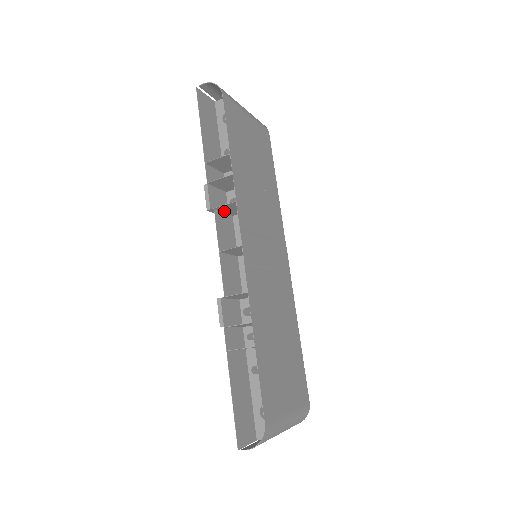
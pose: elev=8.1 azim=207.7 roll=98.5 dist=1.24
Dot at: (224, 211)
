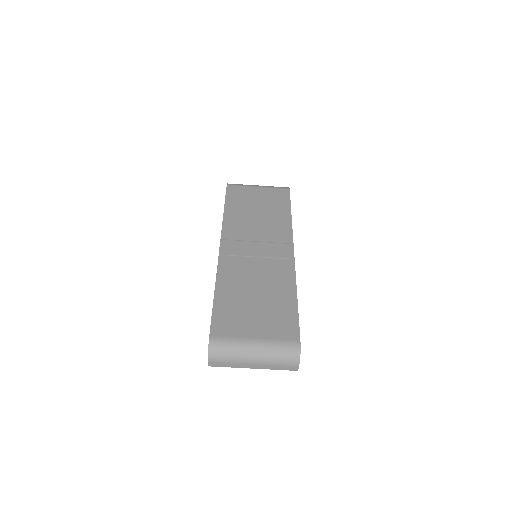
Dot at: occluded
